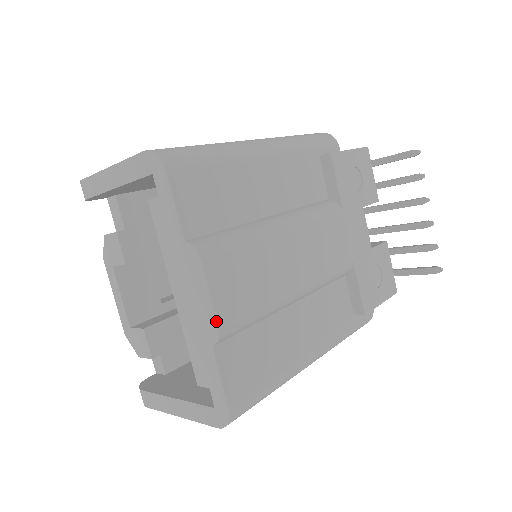
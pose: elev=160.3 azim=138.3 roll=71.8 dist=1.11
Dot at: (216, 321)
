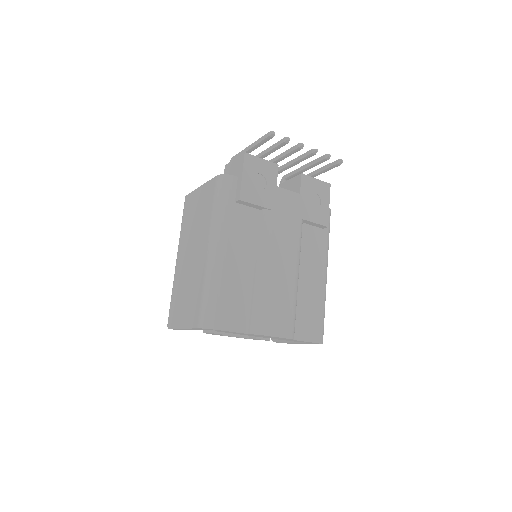
Dot at: occluded
